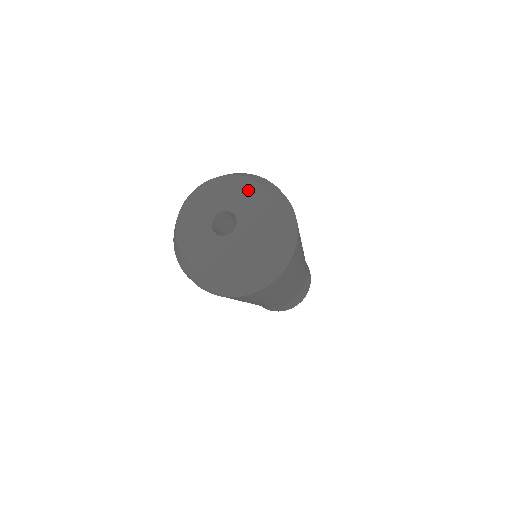
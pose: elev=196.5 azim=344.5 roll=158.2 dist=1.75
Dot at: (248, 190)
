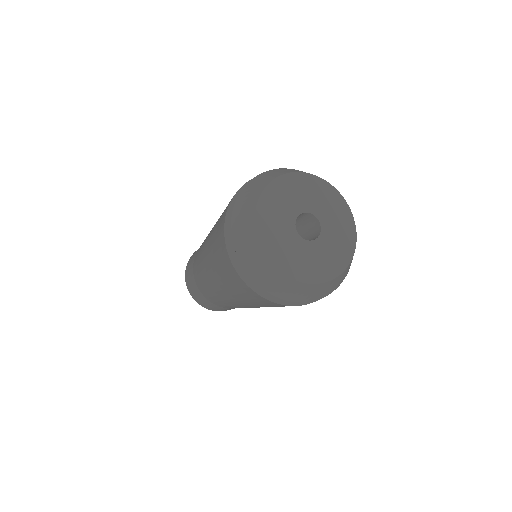
Dot at: (300, 183)
